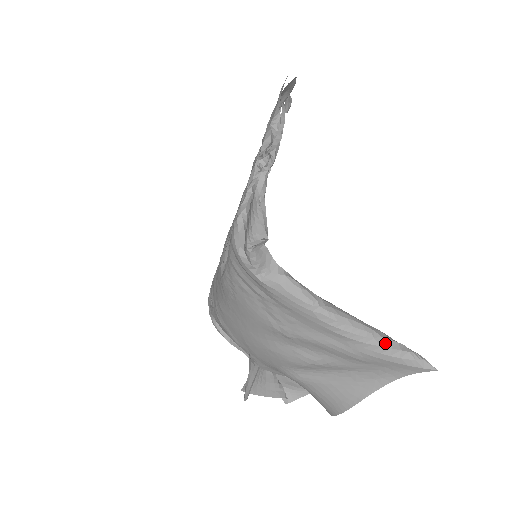
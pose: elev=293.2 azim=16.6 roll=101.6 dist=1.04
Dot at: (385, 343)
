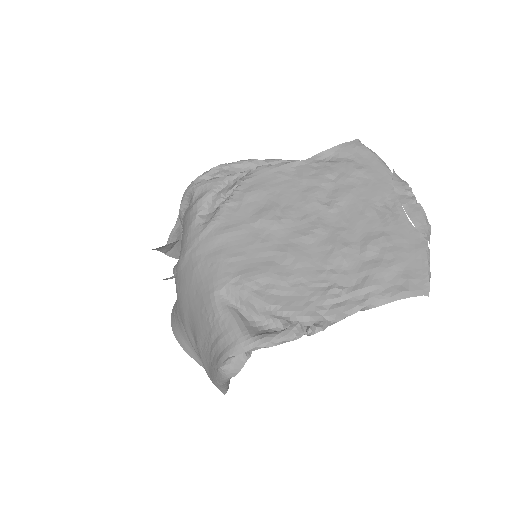
Dot at: (223, 389)
